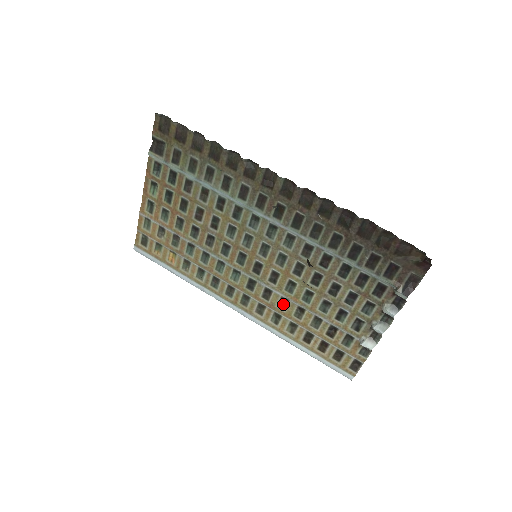
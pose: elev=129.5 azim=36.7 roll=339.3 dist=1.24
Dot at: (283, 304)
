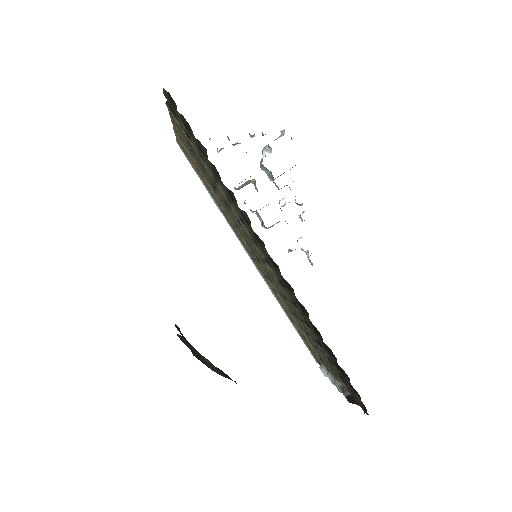
Dot at: occluded
